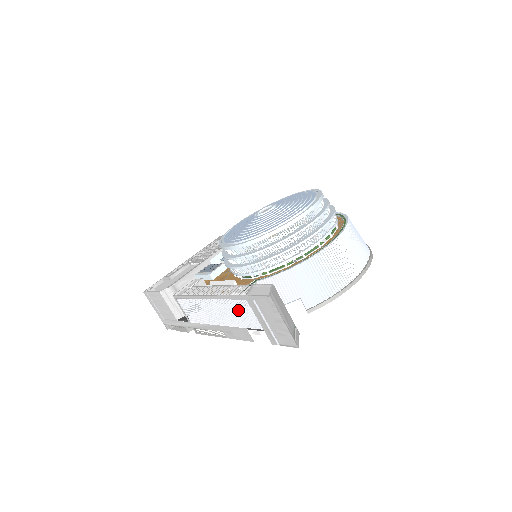
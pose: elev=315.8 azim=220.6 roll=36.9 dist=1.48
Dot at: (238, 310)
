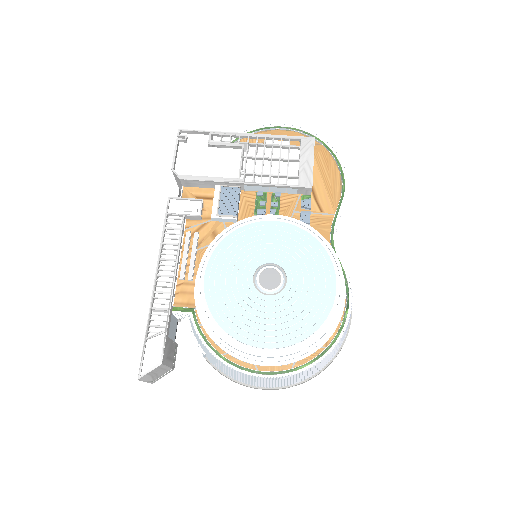
Dot at: (154, 315)
